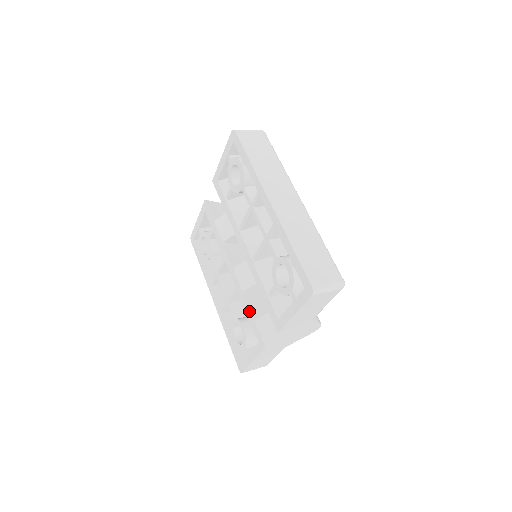
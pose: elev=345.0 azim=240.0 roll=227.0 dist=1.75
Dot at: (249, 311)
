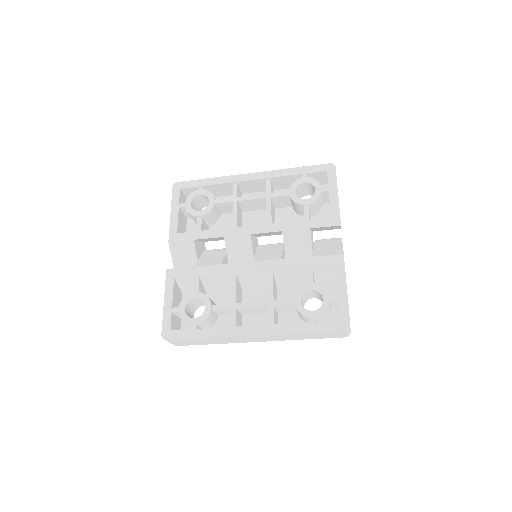
Dot at: (302, 260)
